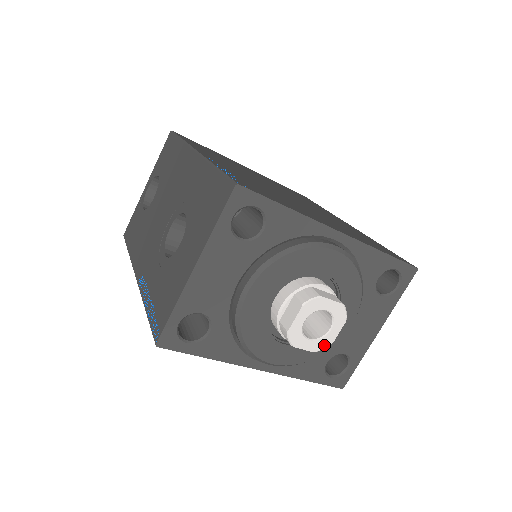
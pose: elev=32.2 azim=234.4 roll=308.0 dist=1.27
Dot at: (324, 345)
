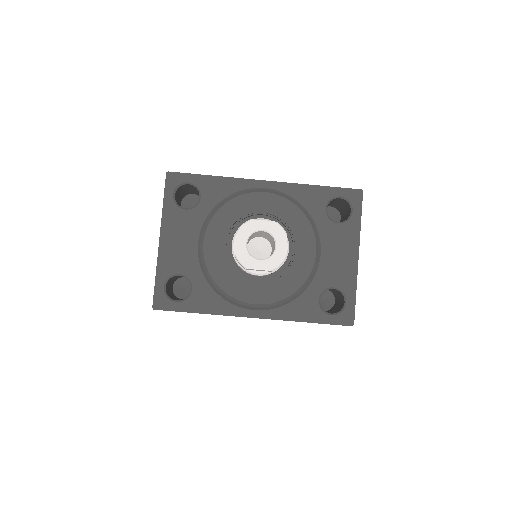
Dot at: (277, 262)
